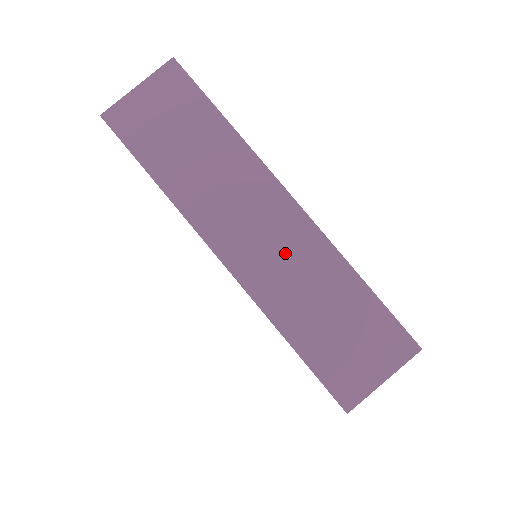
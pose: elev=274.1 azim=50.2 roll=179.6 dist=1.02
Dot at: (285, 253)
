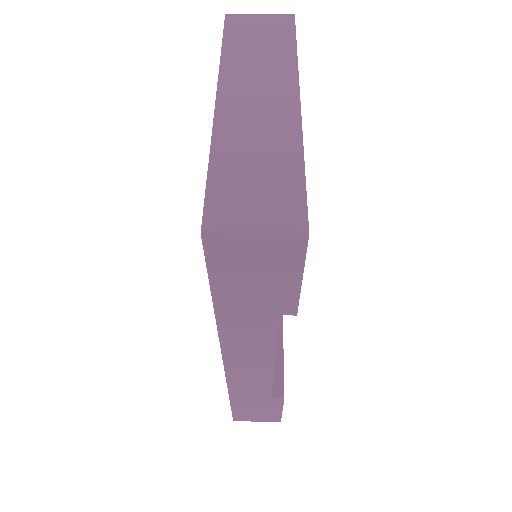
Dot at: (263, 120)
